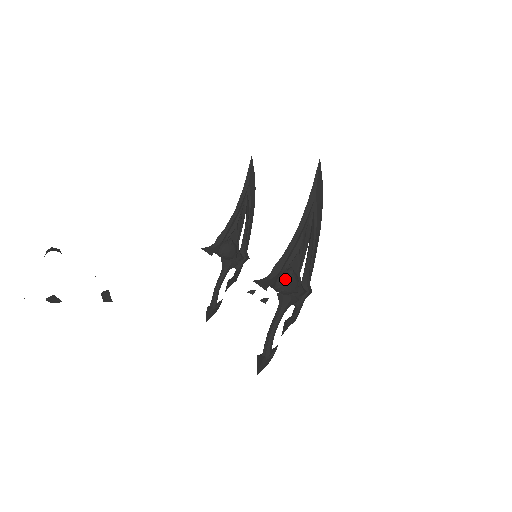
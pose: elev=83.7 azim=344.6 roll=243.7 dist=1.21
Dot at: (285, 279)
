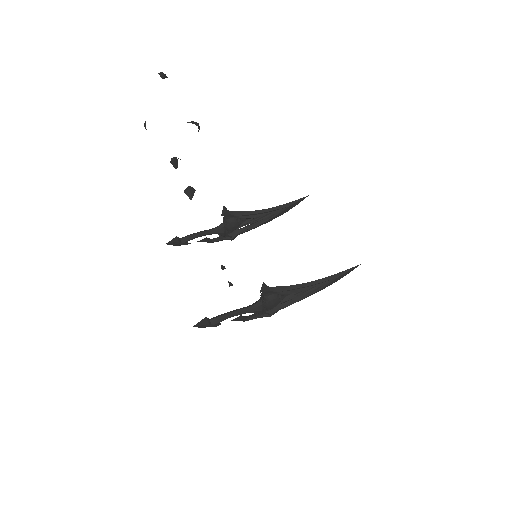
Dot at: (276, 299)
